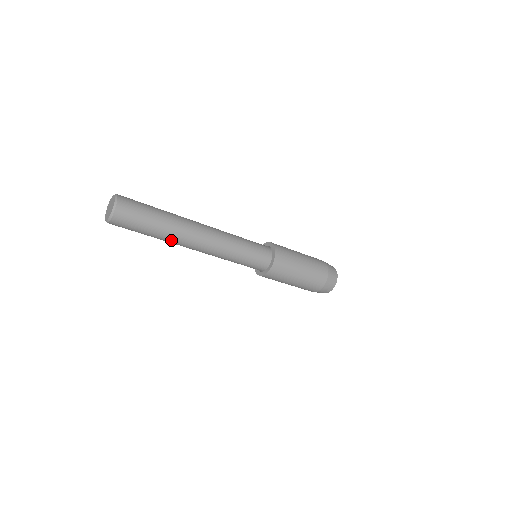
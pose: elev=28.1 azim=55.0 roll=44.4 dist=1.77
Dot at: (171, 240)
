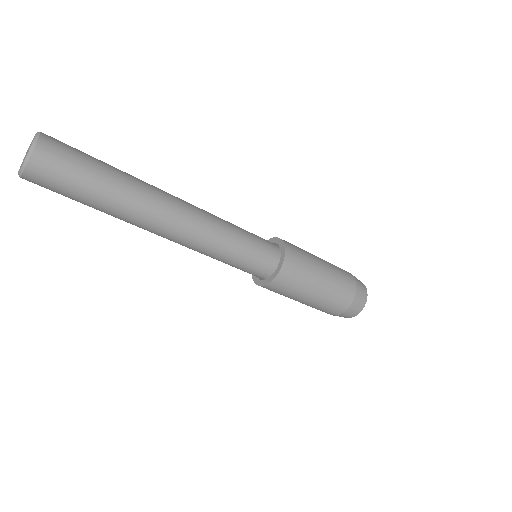
Dot at: (133, 207)
